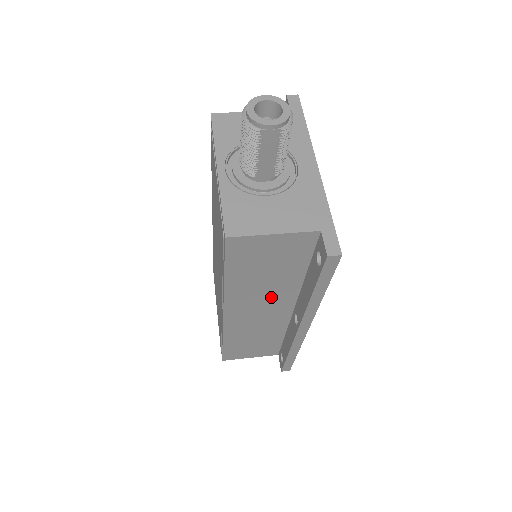
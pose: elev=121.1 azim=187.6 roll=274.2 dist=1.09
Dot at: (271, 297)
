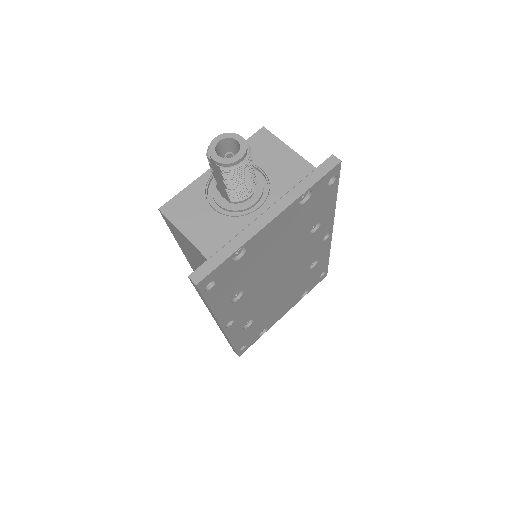
Dot at: occluded
